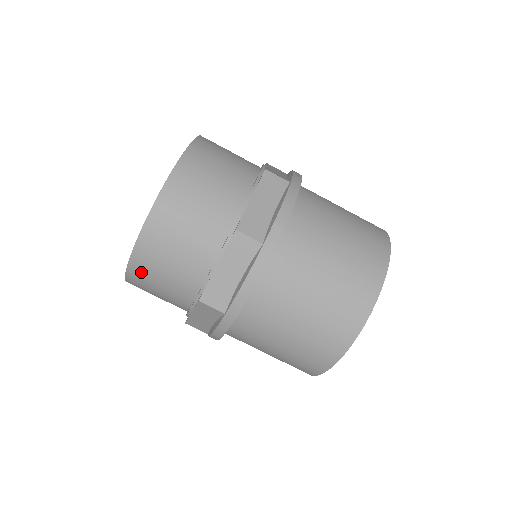
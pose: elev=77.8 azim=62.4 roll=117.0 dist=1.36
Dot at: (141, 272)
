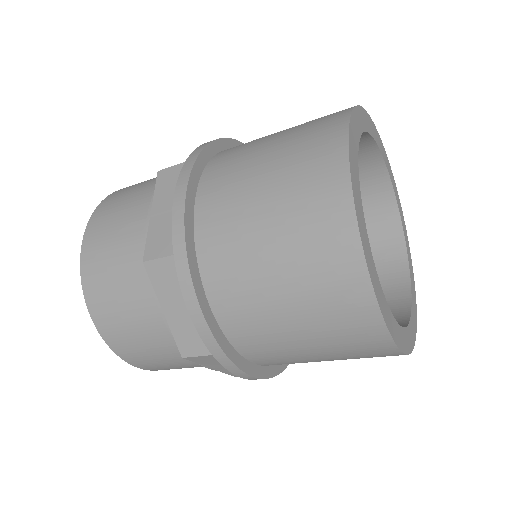
Dot at: occluded
